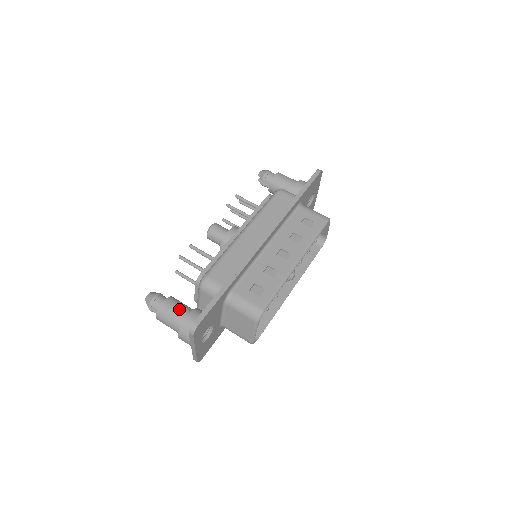
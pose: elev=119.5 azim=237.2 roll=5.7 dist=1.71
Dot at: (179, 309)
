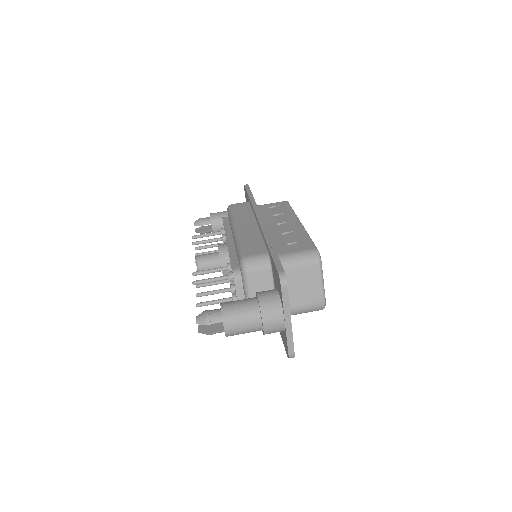
Dot at: (242, 301)
